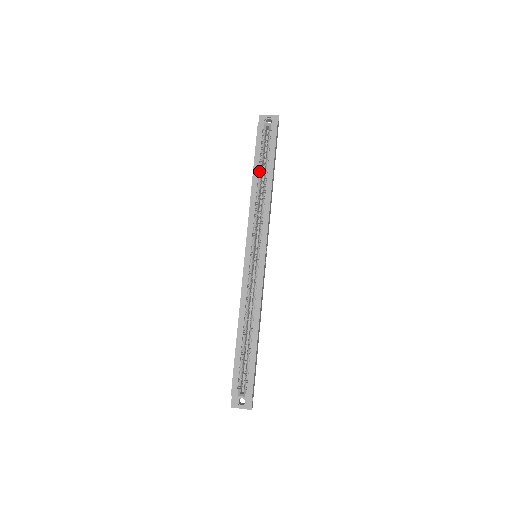
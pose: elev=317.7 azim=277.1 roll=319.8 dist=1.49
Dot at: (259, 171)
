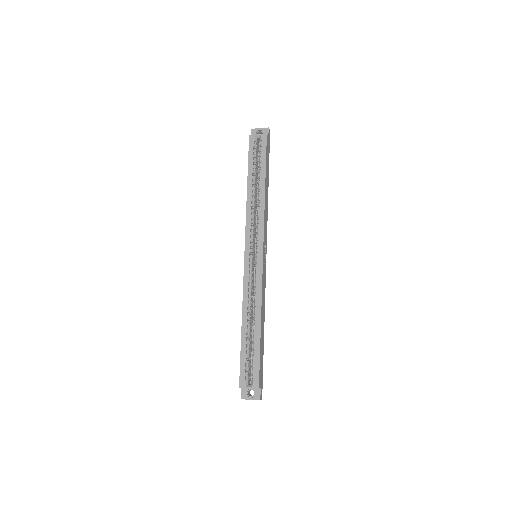
Dot at: (253, 178)
